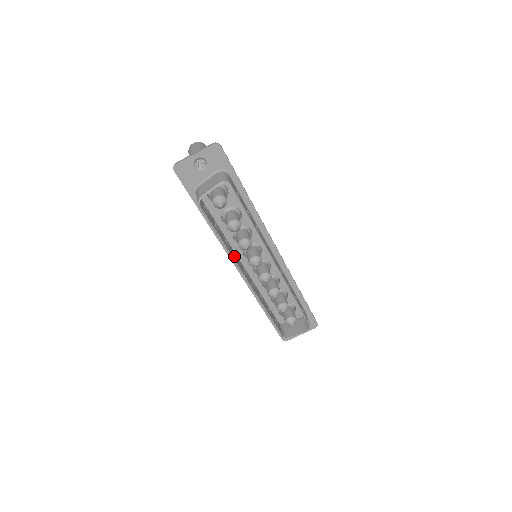
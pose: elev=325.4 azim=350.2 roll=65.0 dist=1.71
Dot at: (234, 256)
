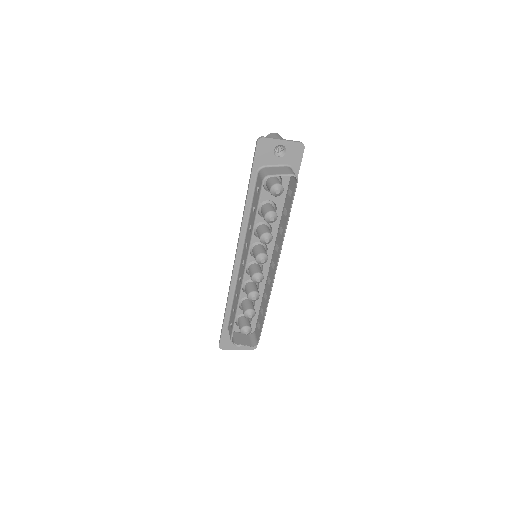
Dot at: occluded
